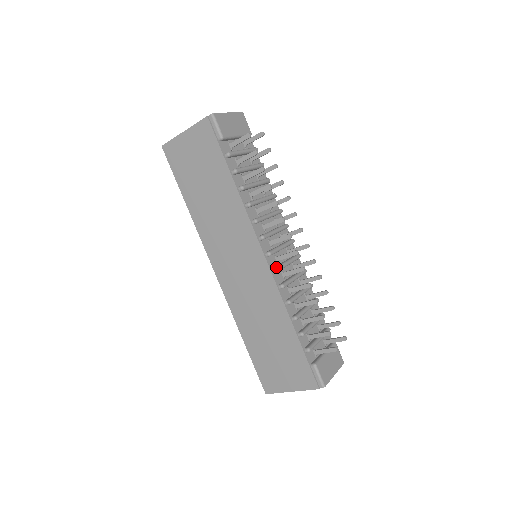
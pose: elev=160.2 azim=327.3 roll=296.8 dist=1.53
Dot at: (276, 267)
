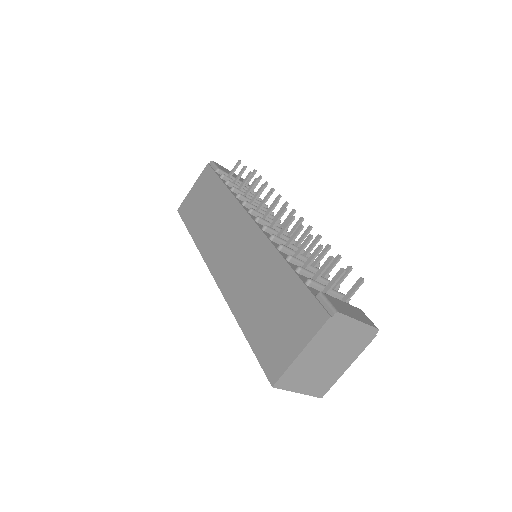
Dot at: (265, 226)
